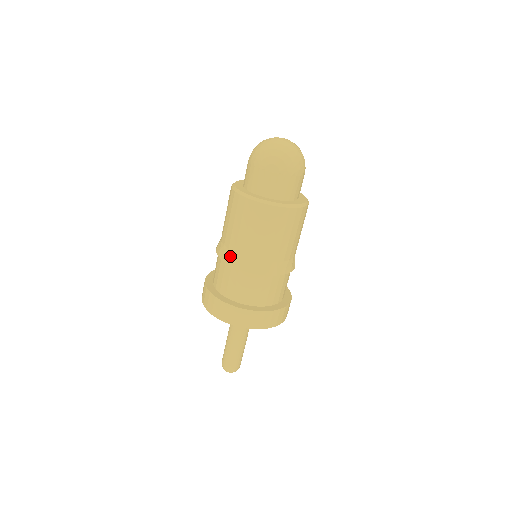
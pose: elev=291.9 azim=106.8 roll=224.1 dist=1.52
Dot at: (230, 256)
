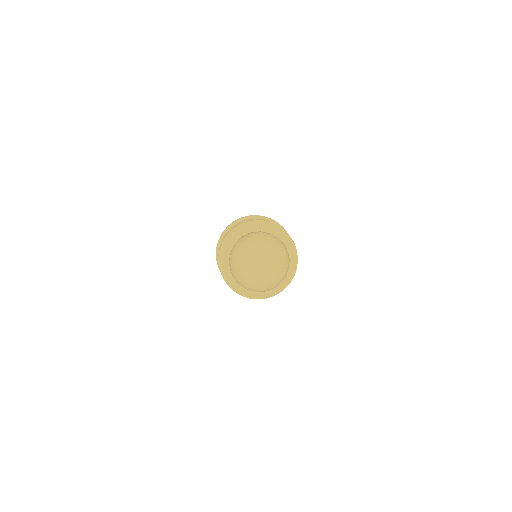
Dot at: occluded
